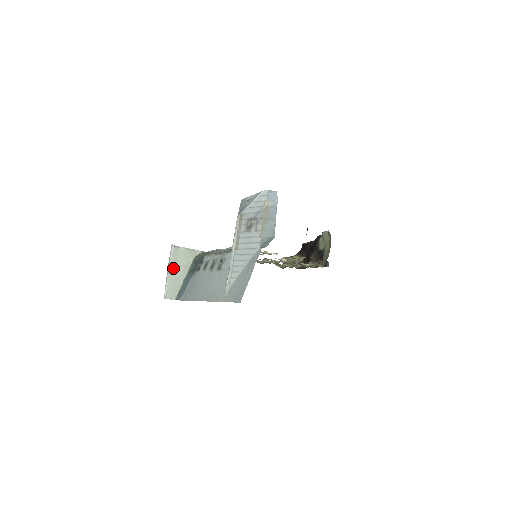
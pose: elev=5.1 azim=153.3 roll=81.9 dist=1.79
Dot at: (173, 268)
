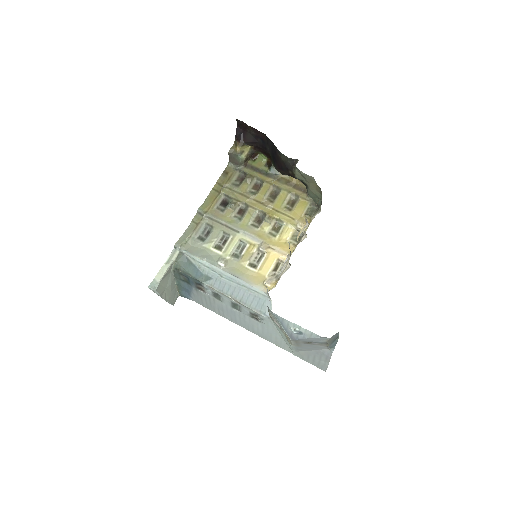
Dot at: (165, 294)
